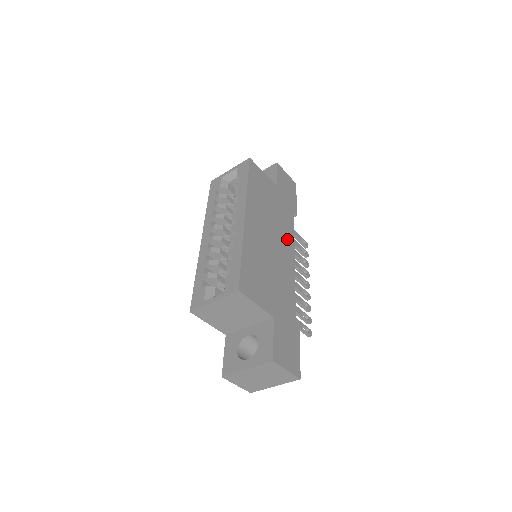
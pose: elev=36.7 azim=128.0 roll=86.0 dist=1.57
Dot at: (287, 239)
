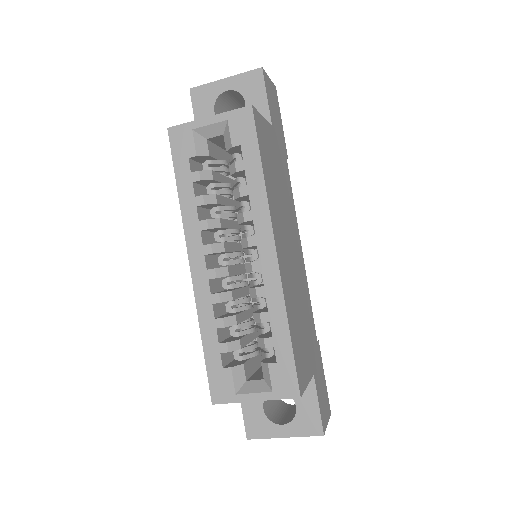
Dot at: (293, 221)
